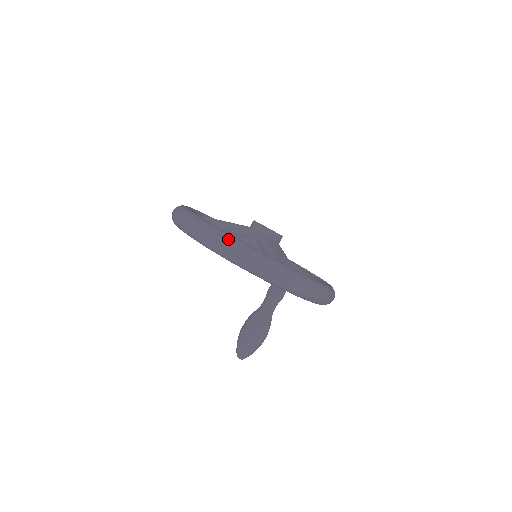
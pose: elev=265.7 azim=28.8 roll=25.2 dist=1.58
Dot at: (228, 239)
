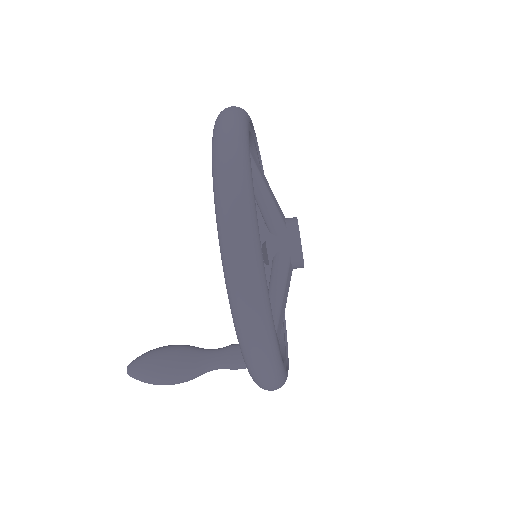
Dot at: (259, 291)
